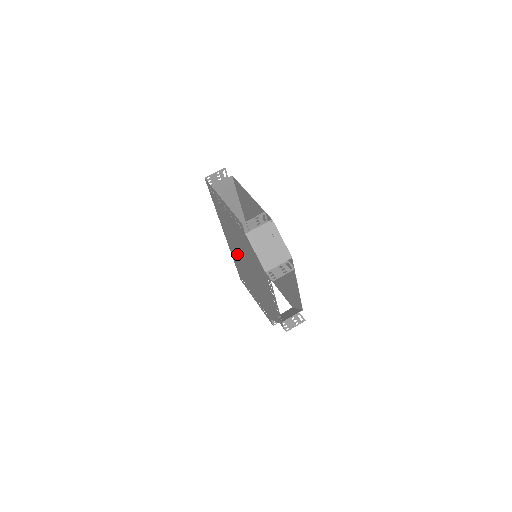
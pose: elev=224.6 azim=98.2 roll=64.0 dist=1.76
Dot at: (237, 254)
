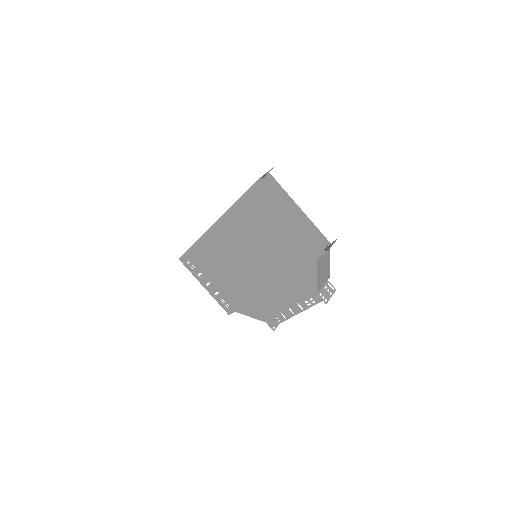
Dot at: (230, 249)
